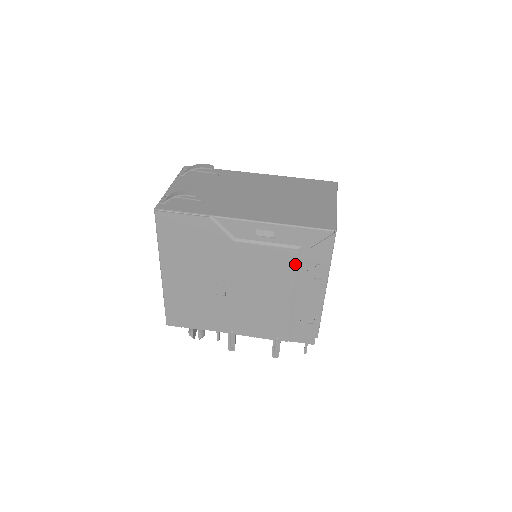
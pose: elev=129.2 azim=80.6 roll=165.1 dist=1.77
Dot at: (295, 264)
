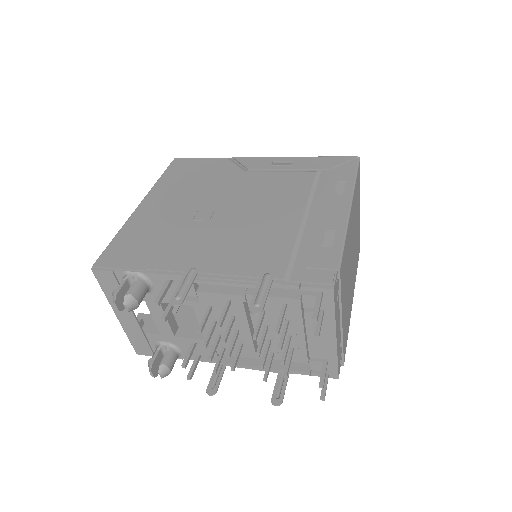
Dot at: (312, 184)
